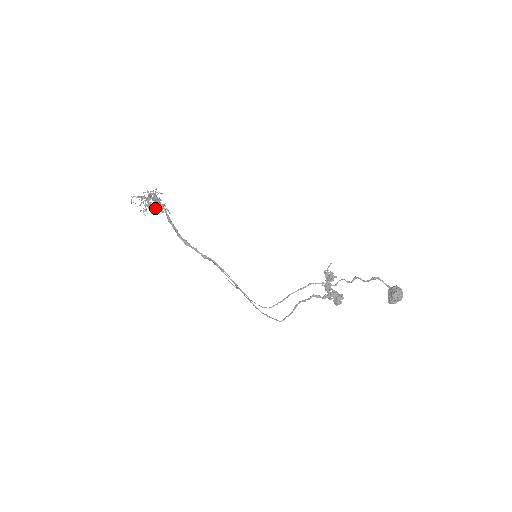
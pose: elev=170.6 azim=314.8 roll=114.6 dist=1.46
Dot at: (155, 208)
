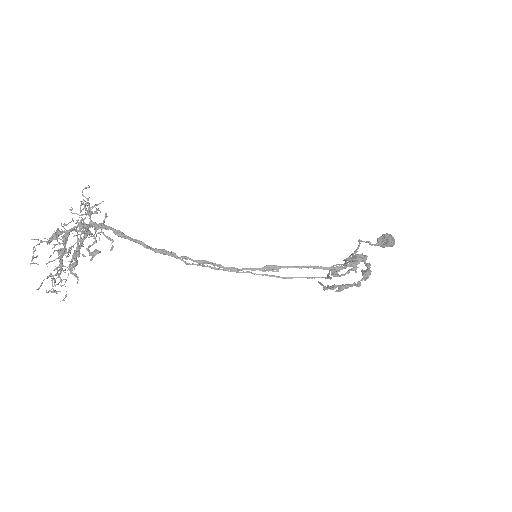
Dot at: (74, 273)
